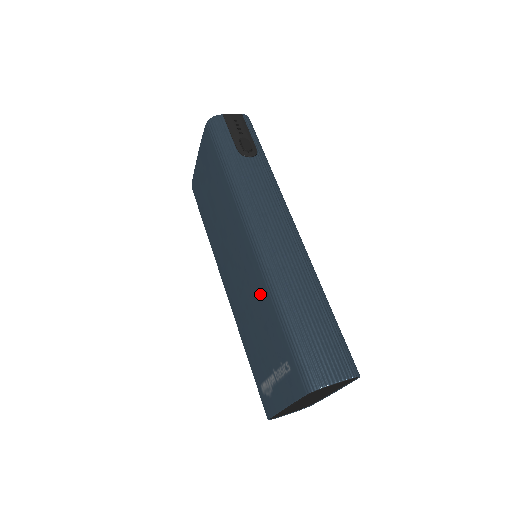
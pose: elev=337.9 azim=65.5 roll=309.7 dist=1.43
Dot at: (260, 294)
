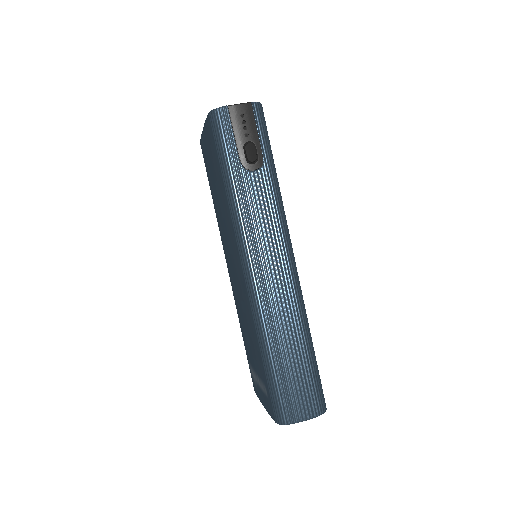
Dot at: (249, 320)
